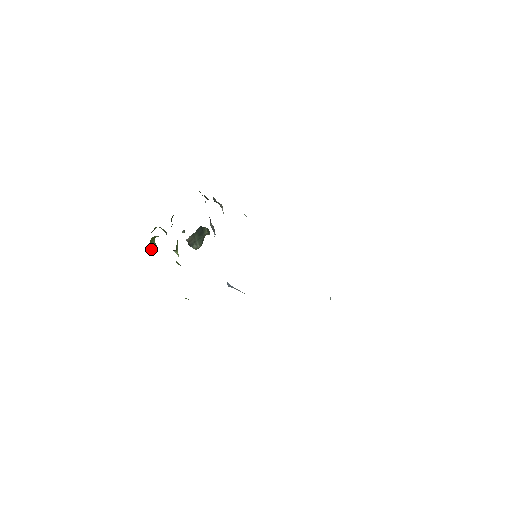
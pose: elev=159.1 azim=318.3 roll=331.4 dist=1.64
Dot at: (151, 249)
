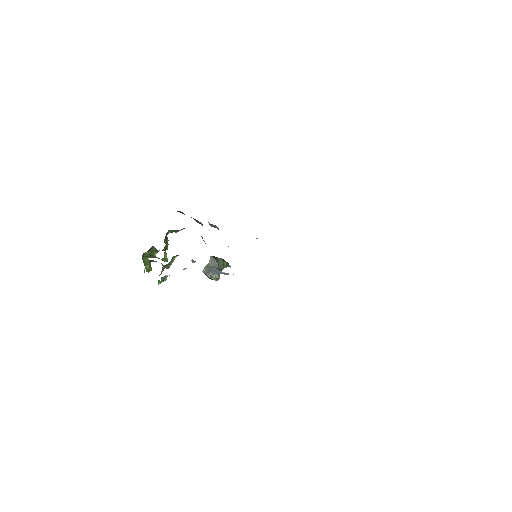
Dot at: (145, 264)
